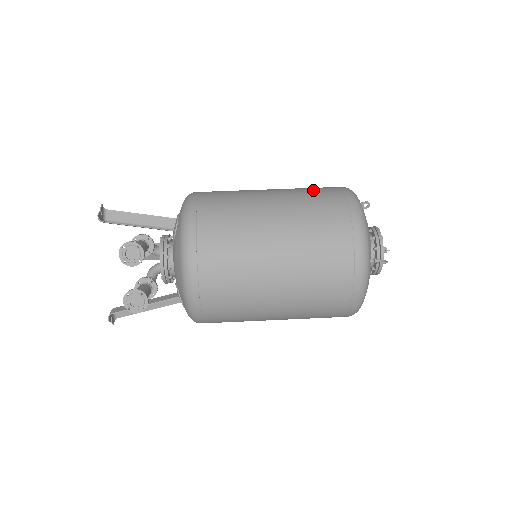
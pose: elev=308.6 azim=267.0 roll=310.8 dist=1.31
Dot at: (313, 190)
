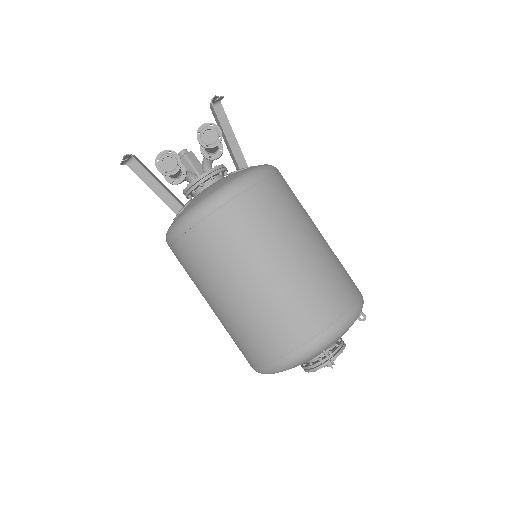
Dot at: occluded
